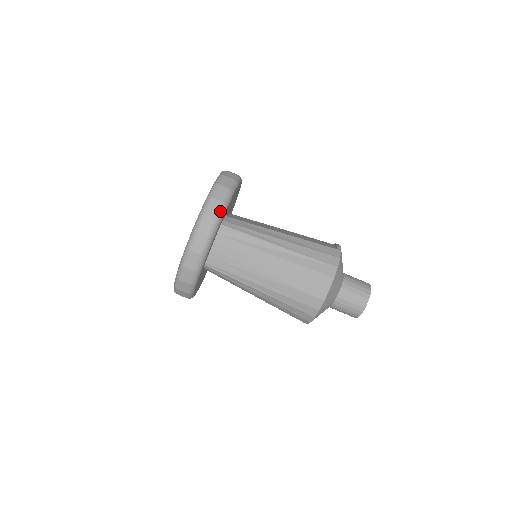
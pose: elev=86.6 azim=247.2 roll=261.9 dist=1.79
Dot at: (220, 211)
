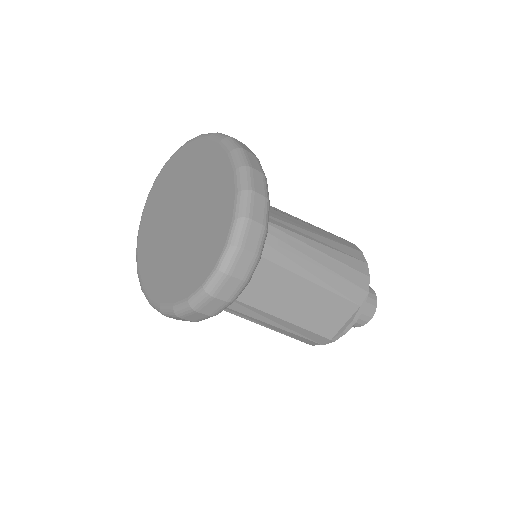
Dot at: occluded
